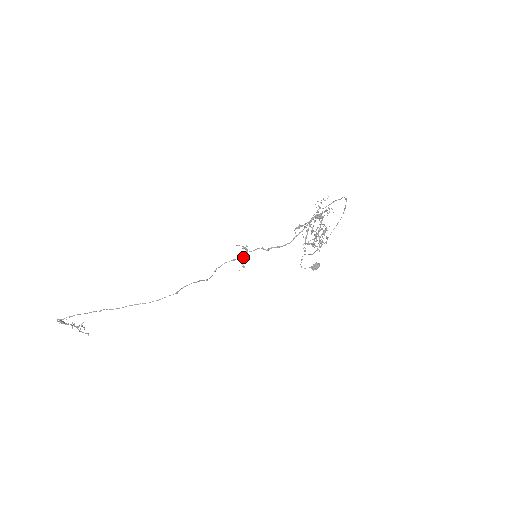
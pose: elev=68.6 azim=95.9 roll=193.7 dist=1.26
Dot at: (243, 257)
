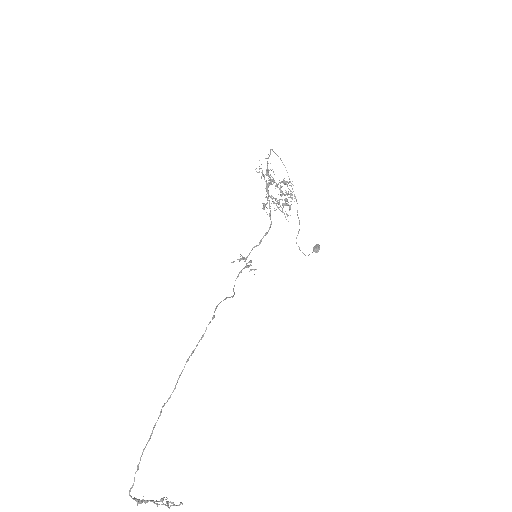
Dot at: (246, 264)
